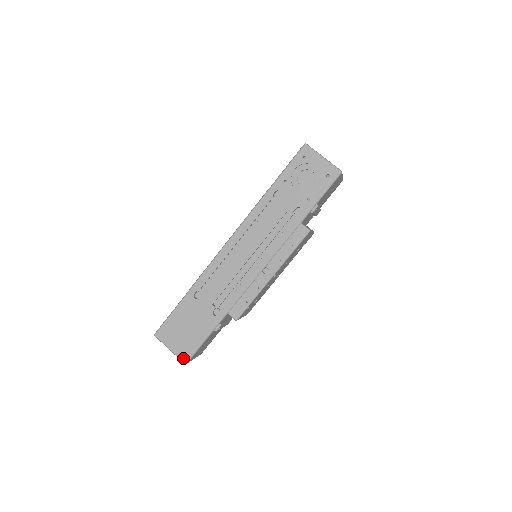
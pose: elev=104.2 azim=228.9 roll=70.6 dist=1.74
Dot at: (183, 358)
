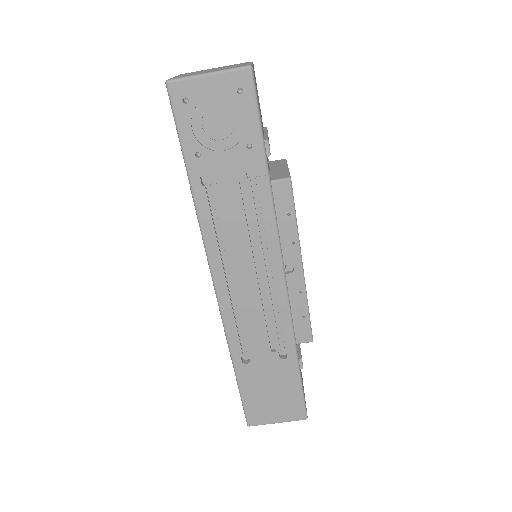
Dot at: (299, 418)
